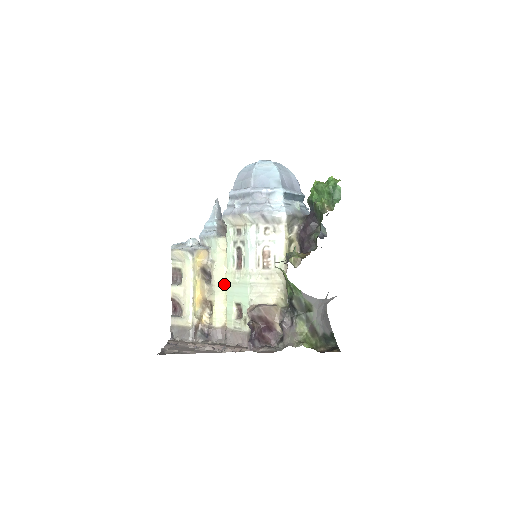
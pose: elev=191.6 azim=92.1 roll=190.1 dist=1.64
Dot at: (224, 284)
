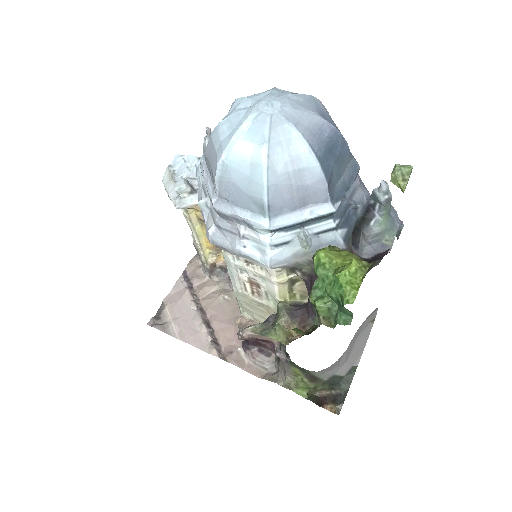
Dot at: occluded
